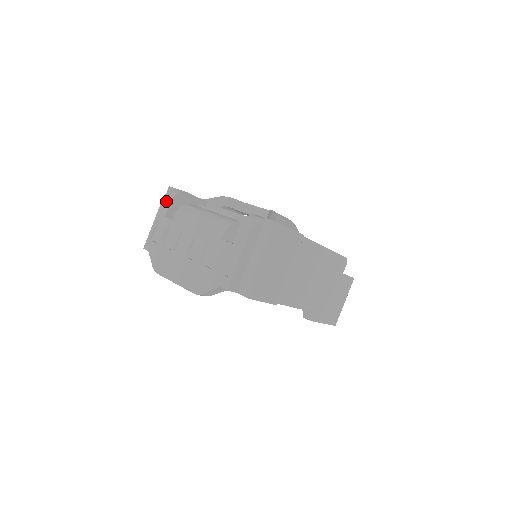
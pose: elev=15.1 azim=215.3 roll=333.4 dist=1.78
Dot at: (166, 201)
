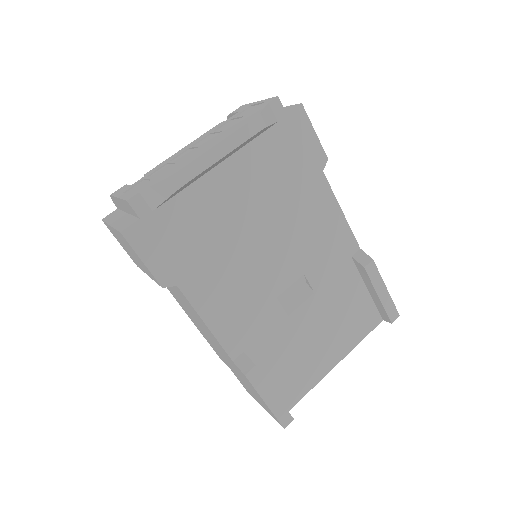
Dot at: (118, 189)
